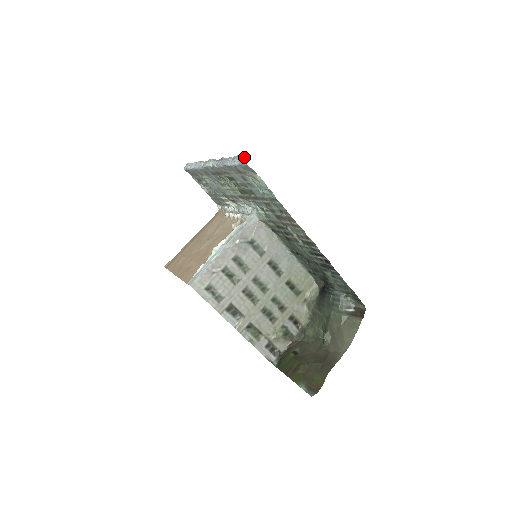
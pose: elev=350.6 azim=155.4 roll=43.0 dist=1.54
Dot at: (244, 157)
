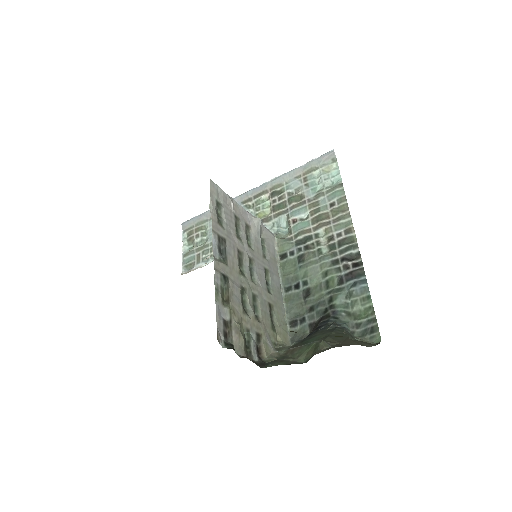
Dot at: occluded
